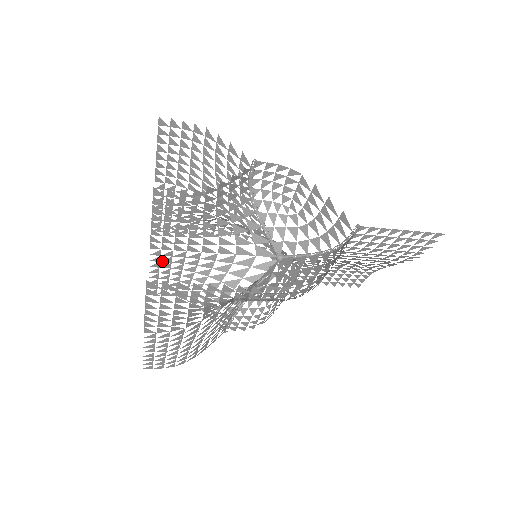
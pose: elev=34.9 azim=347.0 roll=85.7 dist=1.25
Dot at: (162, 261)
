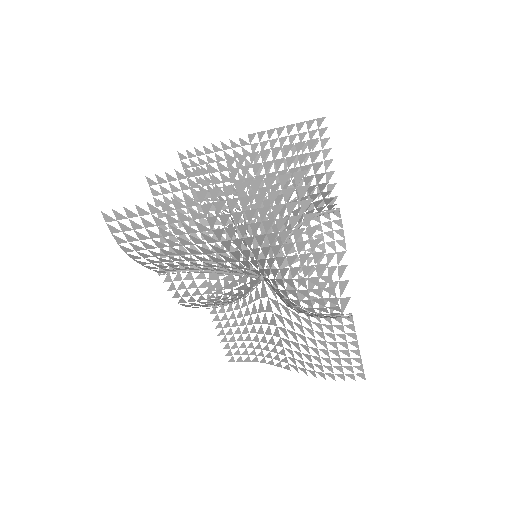
Dot at: (210, 175)
